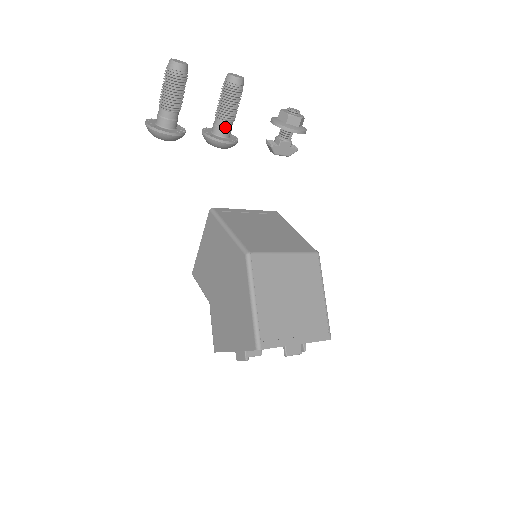
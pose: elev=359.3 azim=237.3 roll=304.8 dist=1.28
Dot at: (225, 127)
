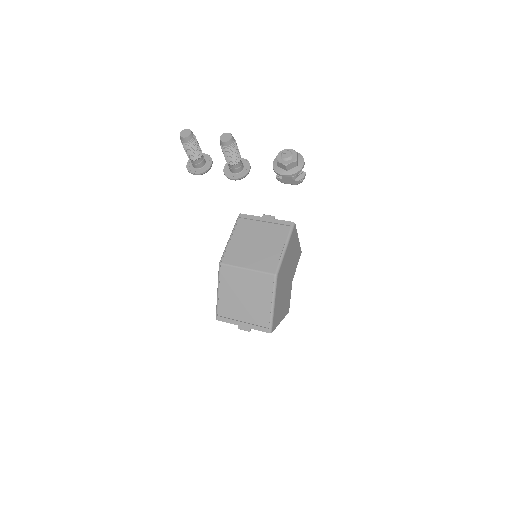
Dot at: (232, 168)
